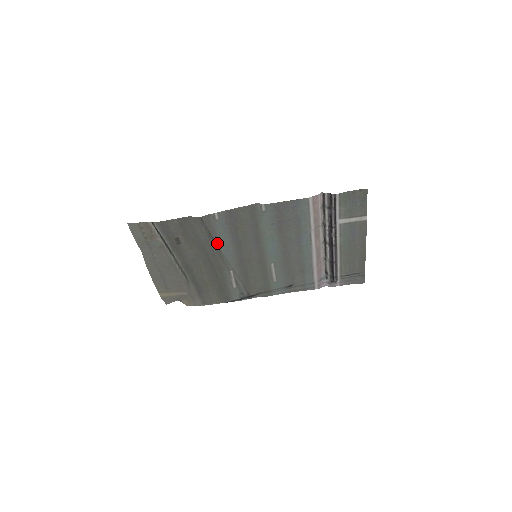
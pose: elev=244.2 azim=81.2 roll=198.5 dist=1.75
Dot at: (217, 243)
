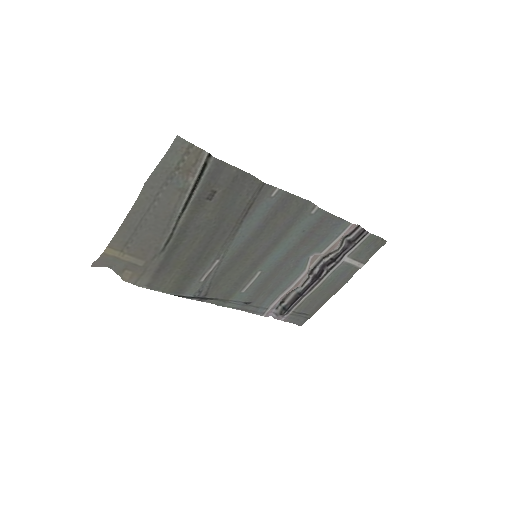
Dot at: (243, 222)
